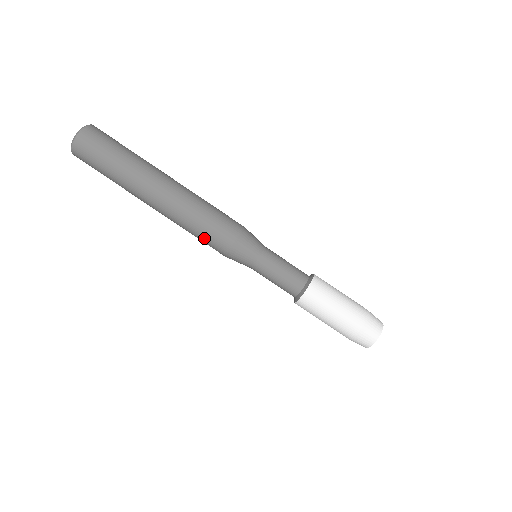
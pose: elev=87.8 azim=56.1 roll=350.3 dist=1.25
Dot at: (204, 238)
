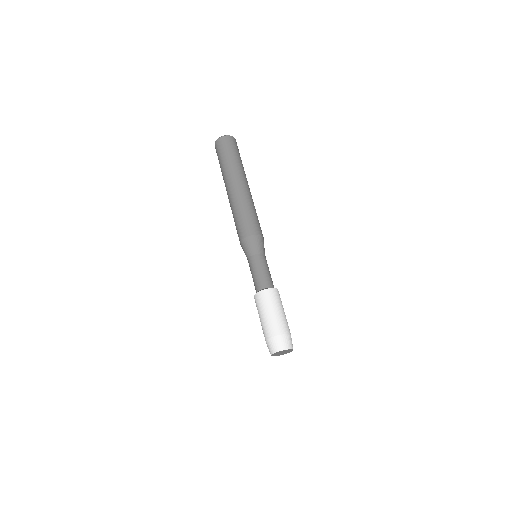
Dot at: (249, 219)
